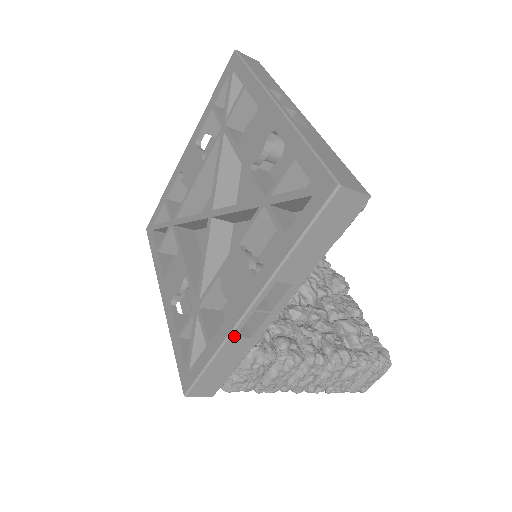
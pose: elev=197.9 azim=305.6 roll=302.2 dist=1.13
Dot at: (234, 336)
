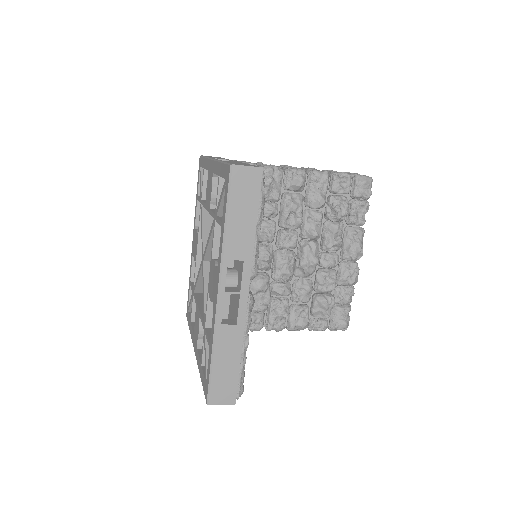
Dot at: occluded
